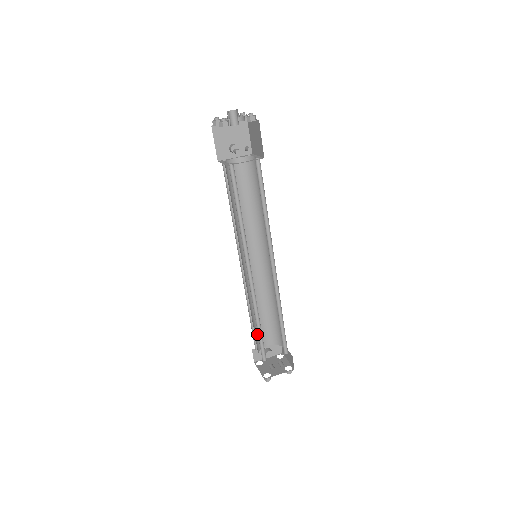
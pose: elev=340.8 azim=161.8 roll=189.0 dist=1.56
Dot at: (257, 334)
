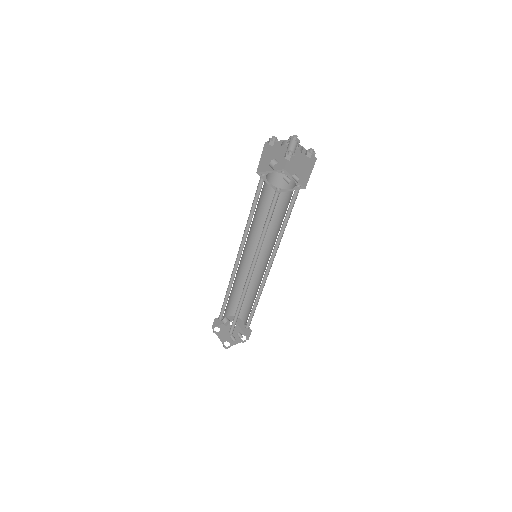
Dot at: (225, 309)
